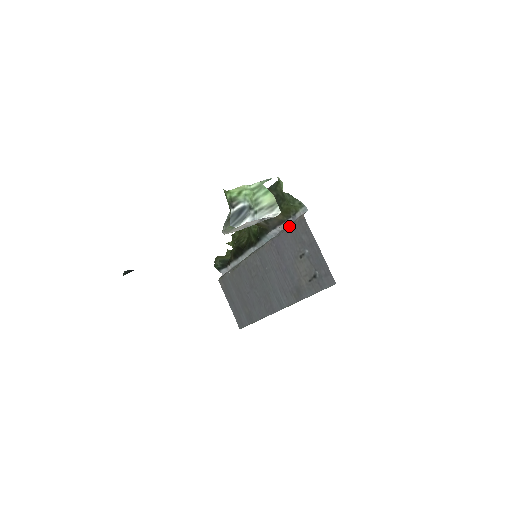
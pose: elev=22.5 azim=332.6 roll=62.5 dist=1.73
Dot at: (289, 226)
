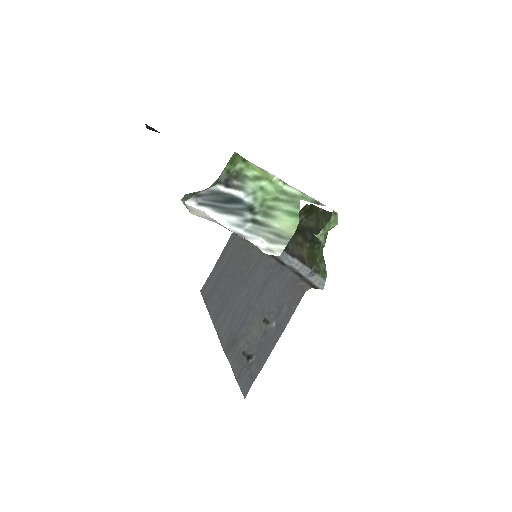
Dot at: (293, 276)
